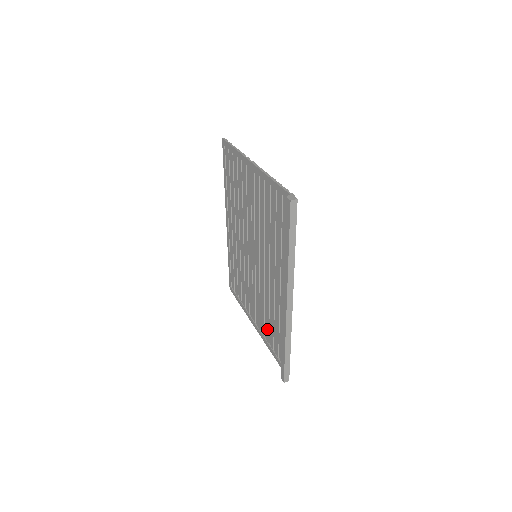
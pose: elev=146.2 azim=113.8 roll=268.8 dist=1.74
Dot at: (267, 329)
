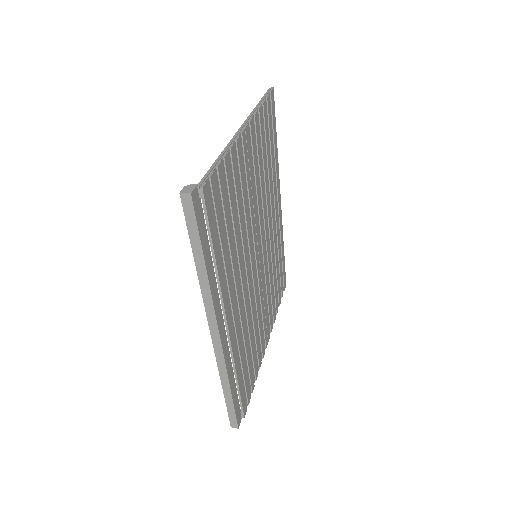
Dot at: occluded
